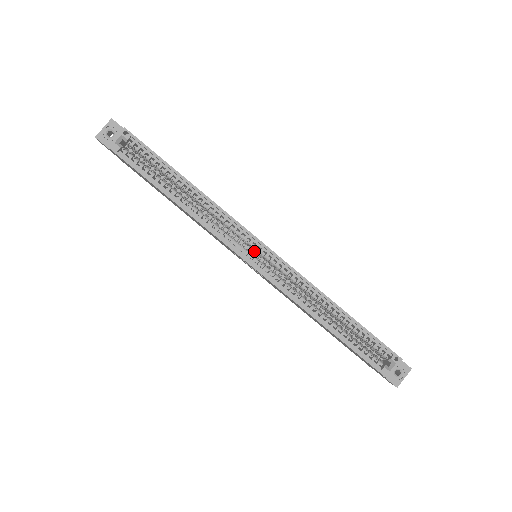
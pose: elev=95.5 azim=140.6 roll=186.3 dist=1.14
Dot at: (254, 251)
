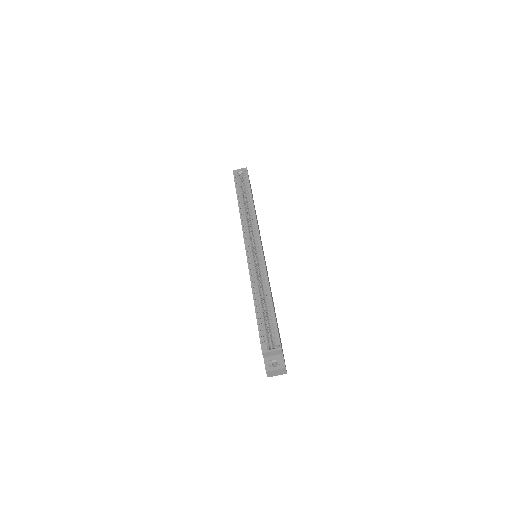
Dot at: (254, 246)
